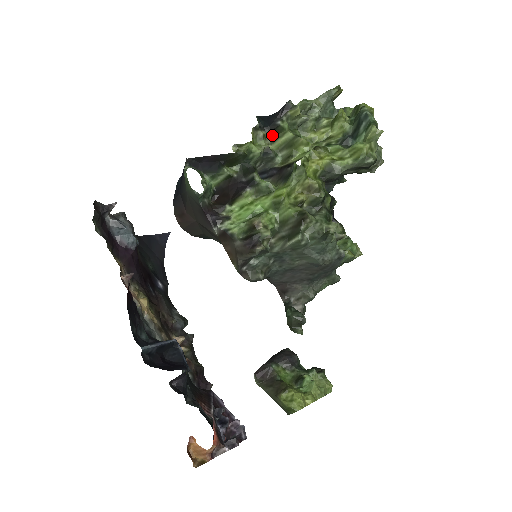
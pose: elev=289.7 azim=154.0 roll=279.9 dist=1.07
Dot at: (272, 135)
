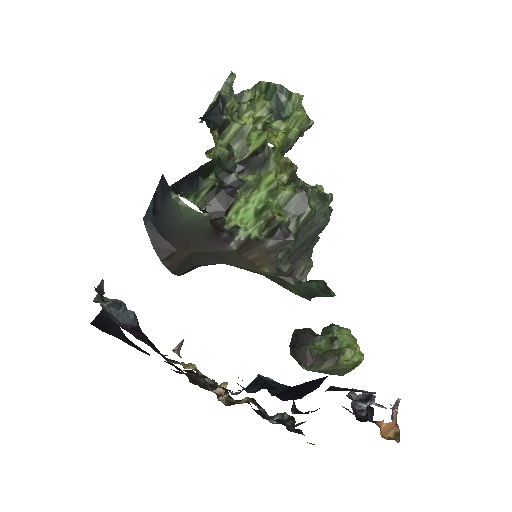
Dot at: (220, 133)
